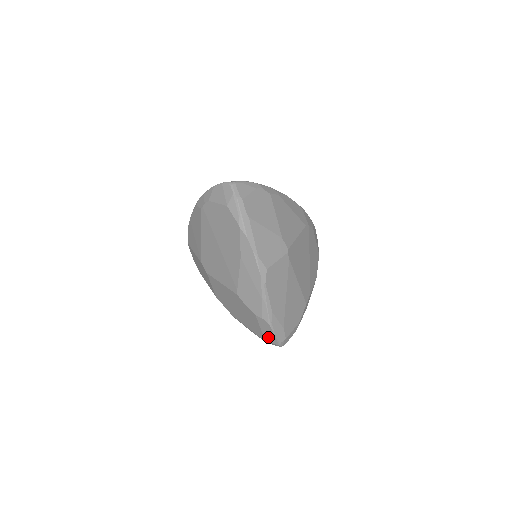
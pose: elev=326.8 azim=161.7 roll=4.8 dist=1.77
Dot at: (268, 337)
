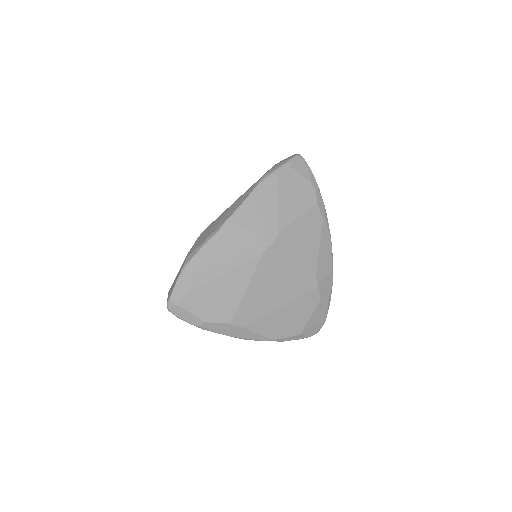
Dot at: (172, 287)
